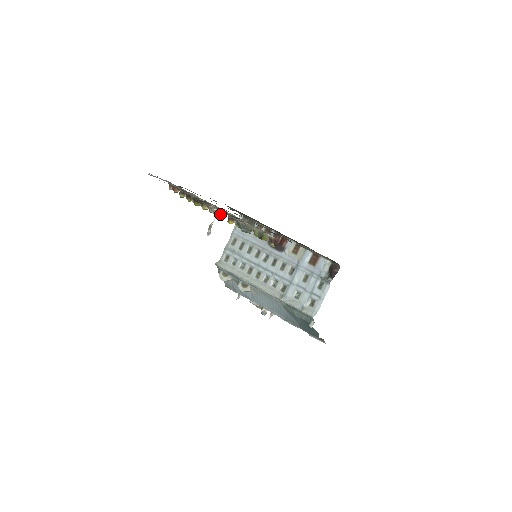
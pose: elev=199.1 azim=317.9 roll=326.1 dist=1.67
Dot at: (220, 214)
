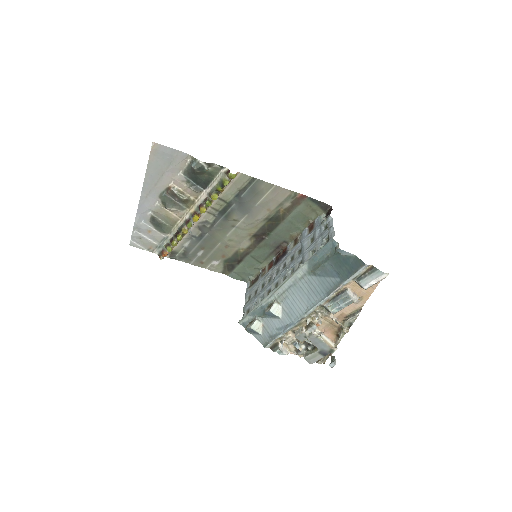
Dot at: (193, 216)
